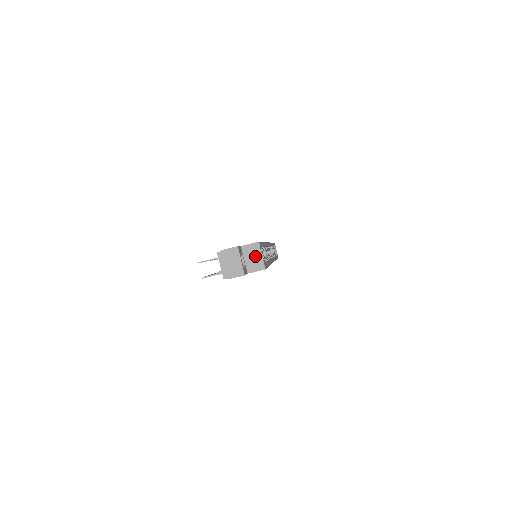
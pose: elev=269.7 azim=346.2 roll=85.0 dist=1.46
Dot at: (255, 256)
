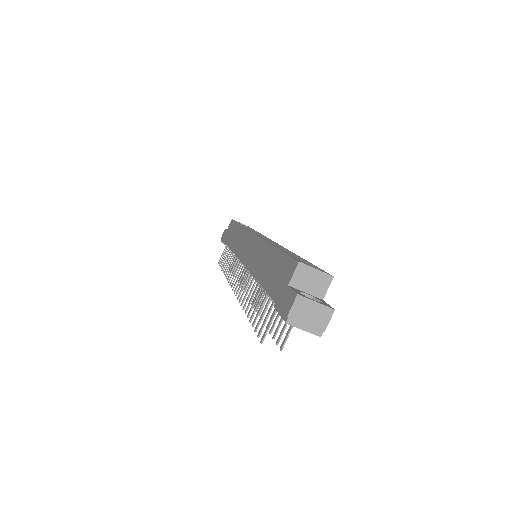
Dot at: (311, 278)
